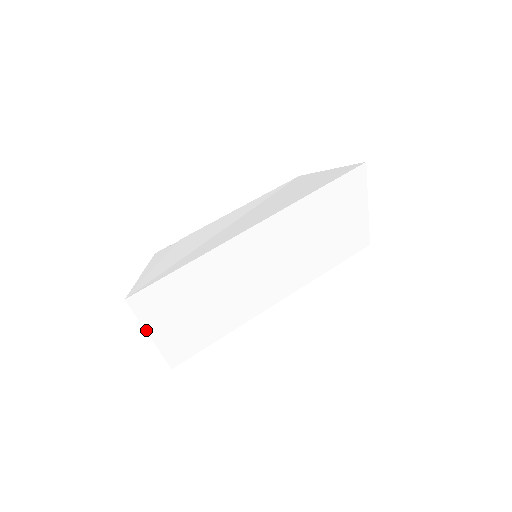
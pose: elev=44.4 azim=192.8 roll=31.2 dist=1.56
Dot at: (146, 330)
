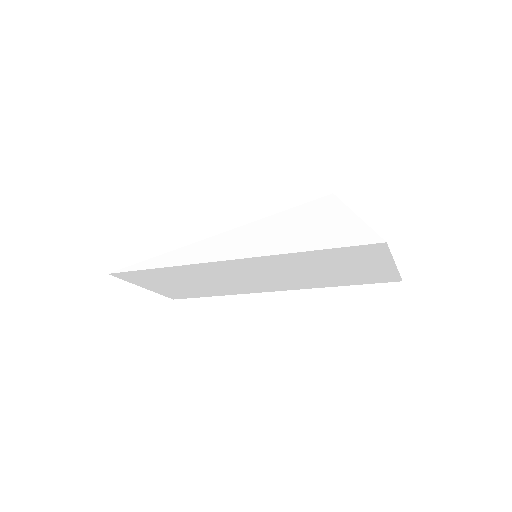
Dot at: (138, 285)
